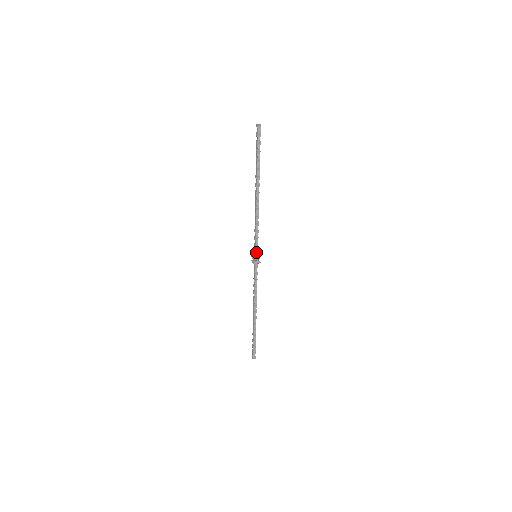
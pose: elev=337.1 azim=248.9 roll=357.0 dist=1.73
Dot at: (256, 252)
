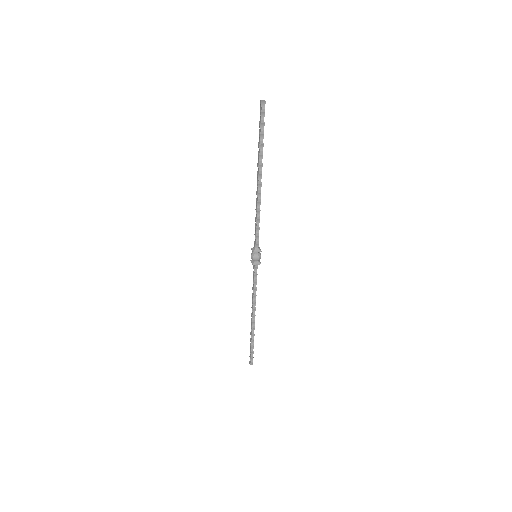
Dot at: (256, 252)
